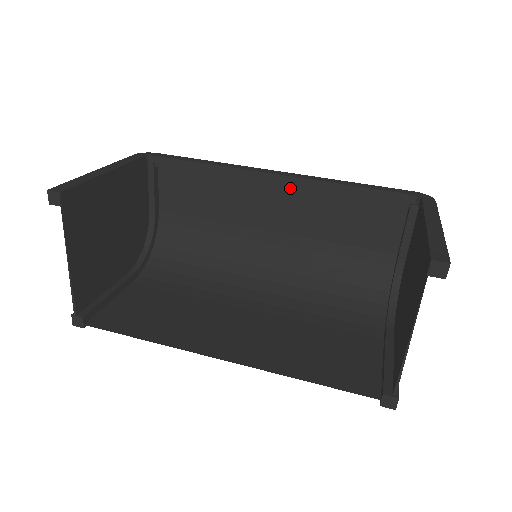
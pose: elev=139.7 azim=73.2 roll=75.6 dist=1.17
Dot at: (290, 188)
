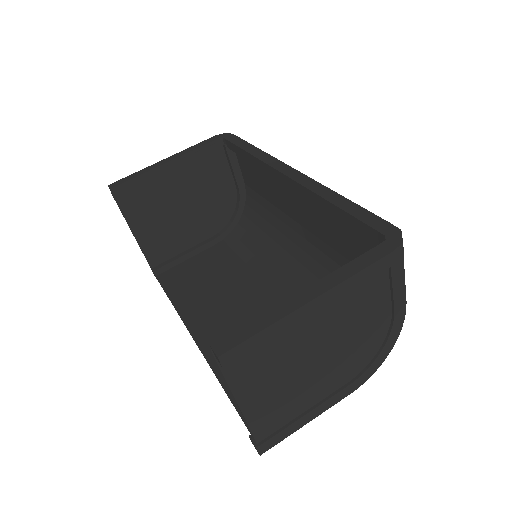
Dot at: occluded
